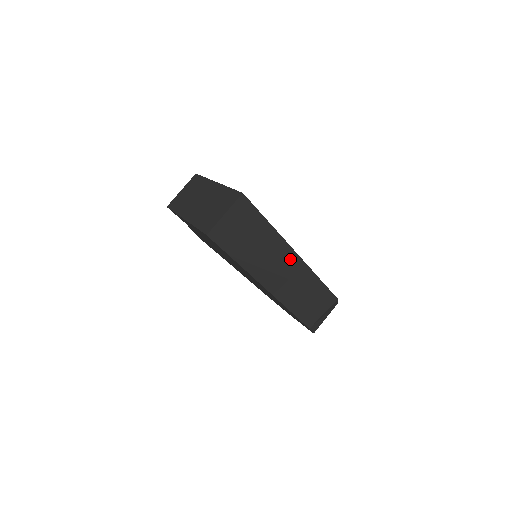
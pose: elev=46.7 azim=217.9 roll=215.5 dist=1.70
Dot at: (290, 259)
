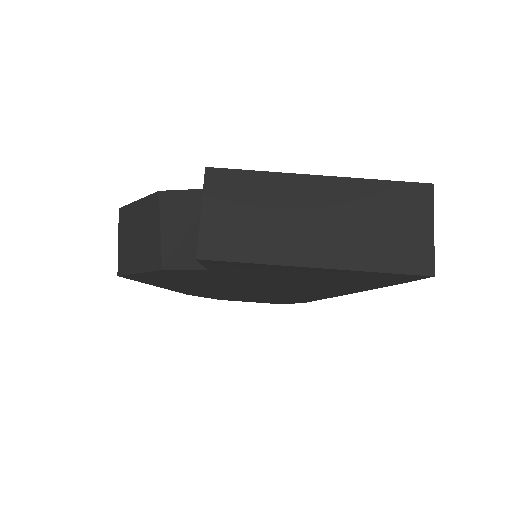
Dot at: occluded
